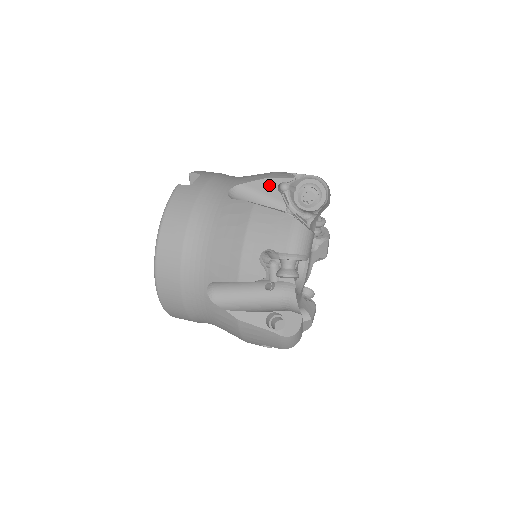
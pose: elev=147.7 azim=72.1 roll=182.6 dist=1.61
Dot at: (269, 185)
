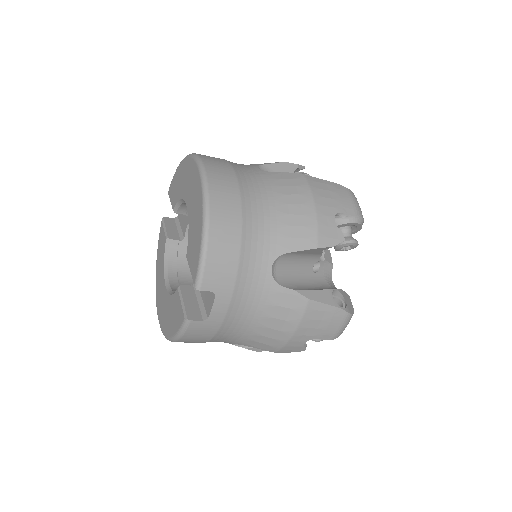
Dot at: occluded
